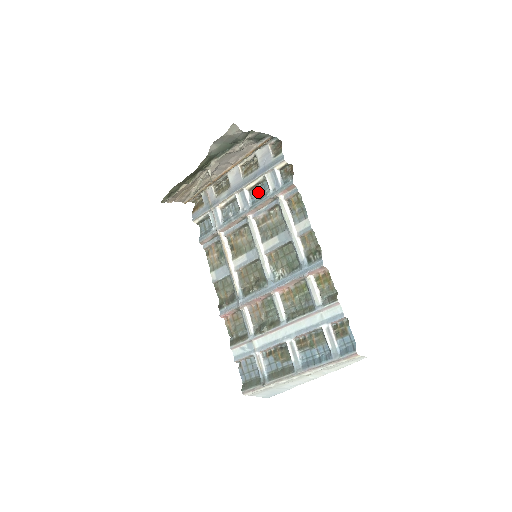
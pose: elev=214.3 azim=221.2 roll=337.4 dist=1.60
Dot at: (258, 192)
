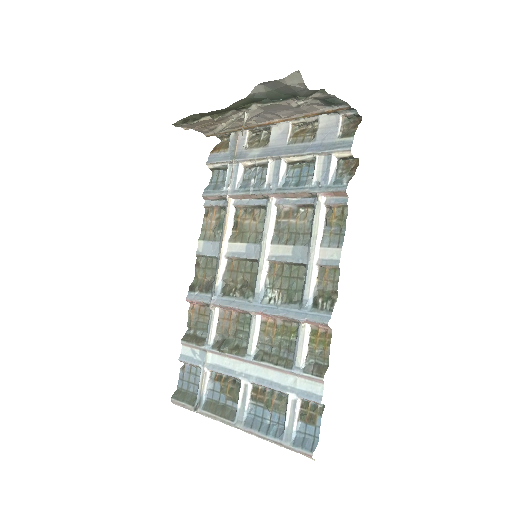
Dot at: (298, 173)
